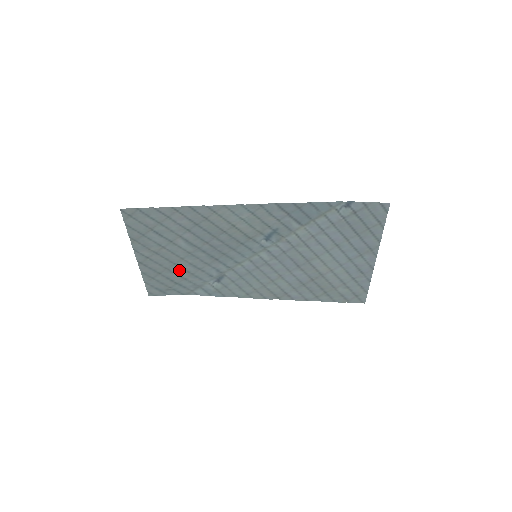
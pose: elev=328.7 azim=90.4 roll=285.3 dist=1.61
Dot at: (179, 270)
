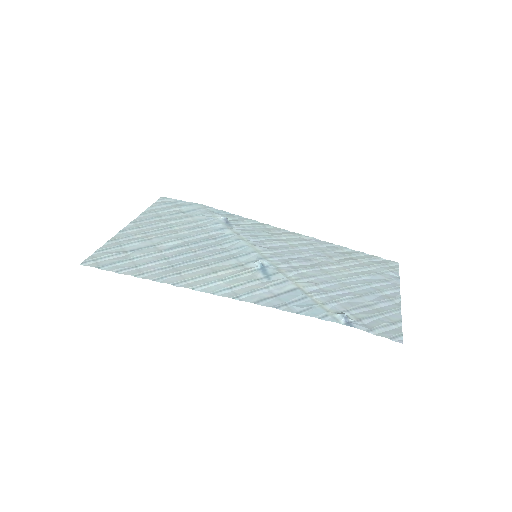
Dot at: (179, 222)
